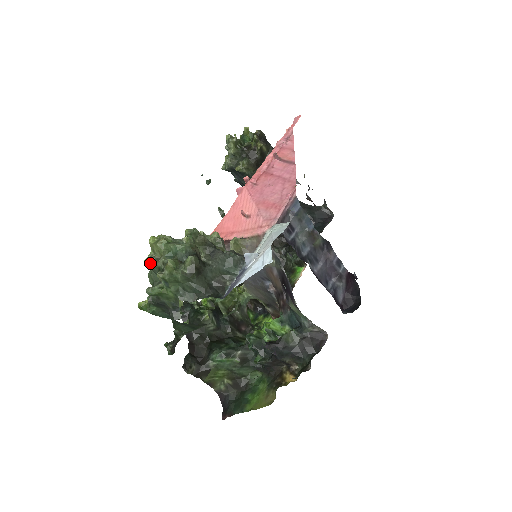
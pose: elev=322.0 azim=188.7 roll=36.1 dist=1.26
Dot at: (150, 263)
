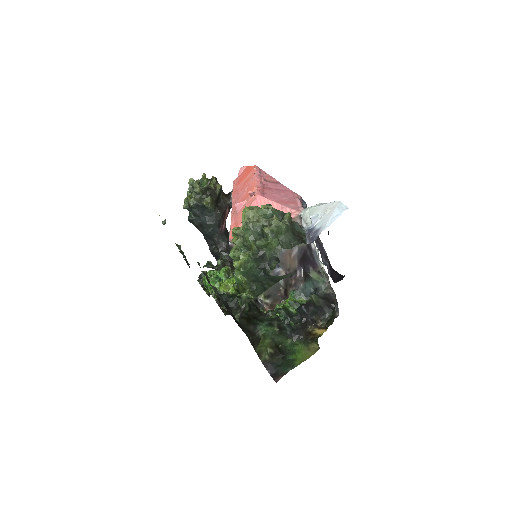
Dot at: (251, 224)
